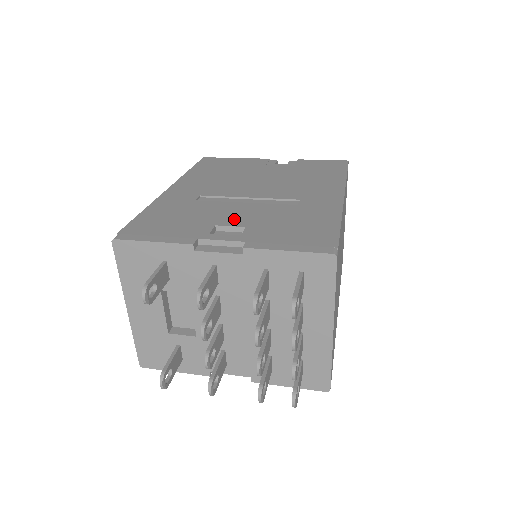
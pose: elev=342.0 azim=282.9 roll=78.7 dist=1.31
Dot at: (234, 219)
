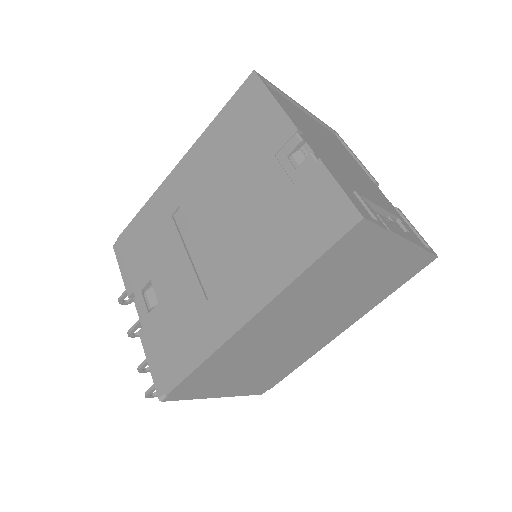
Dot at: (162, 282)
